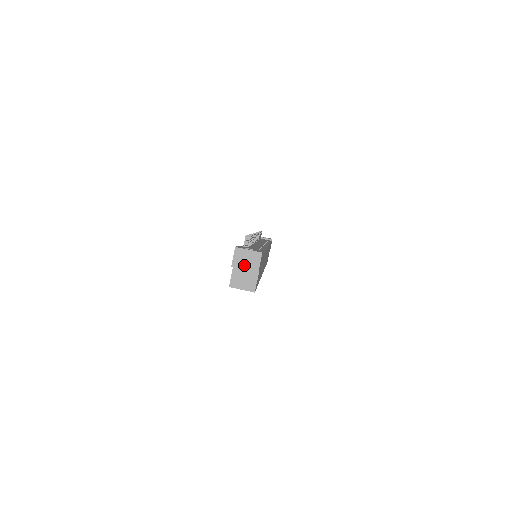
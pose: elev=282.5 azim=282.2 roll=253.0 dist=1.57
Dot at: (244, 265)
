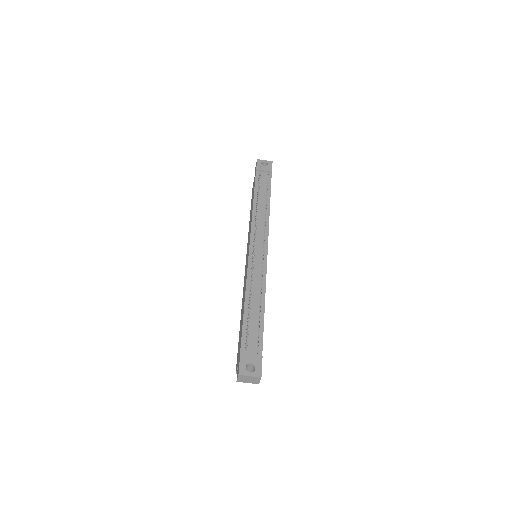
Dot at: (247, 381)
